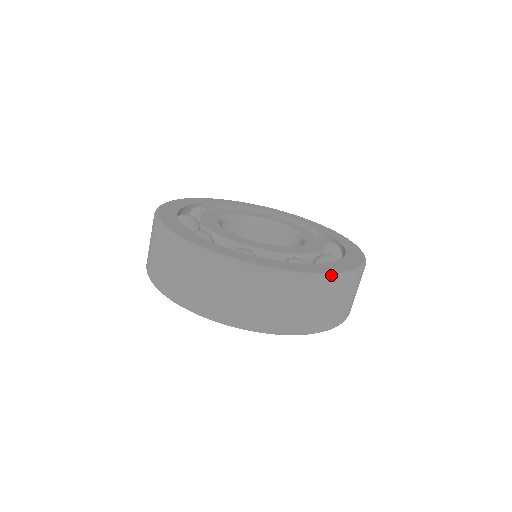
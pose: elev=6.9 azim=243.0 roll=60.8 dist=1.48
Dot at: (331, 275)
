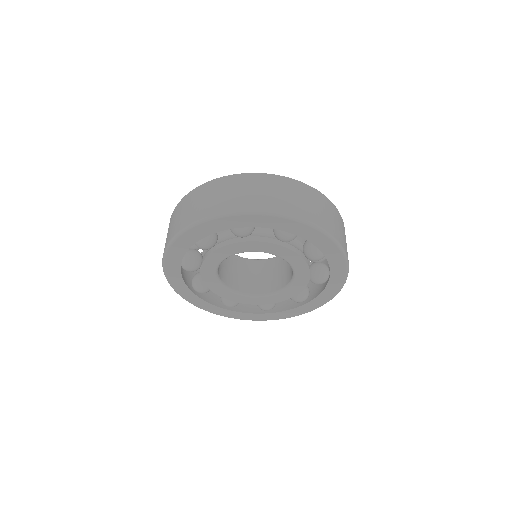
Dot at: (254, 173)
